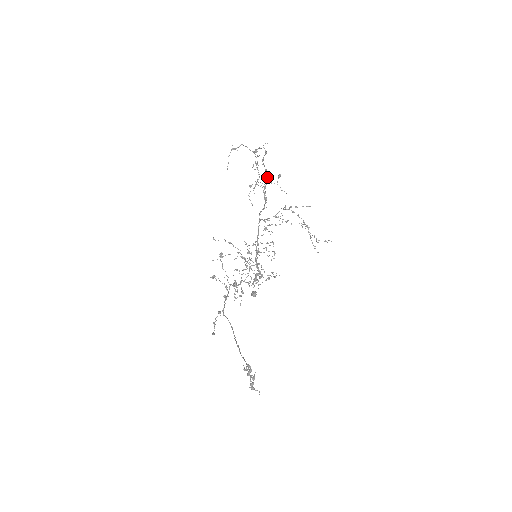
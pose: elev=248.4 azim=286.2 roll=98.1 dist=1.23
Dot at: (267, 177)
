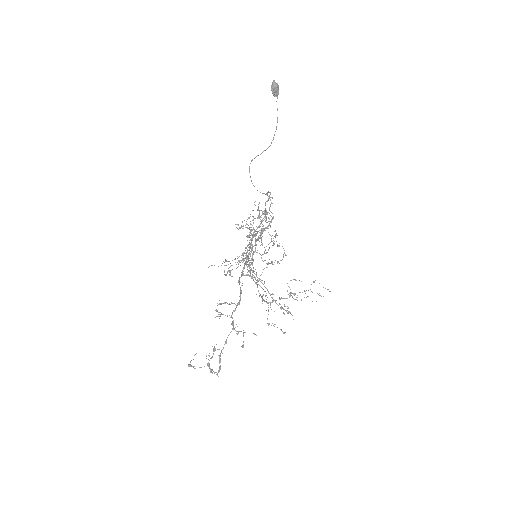
Dot at: occluded
